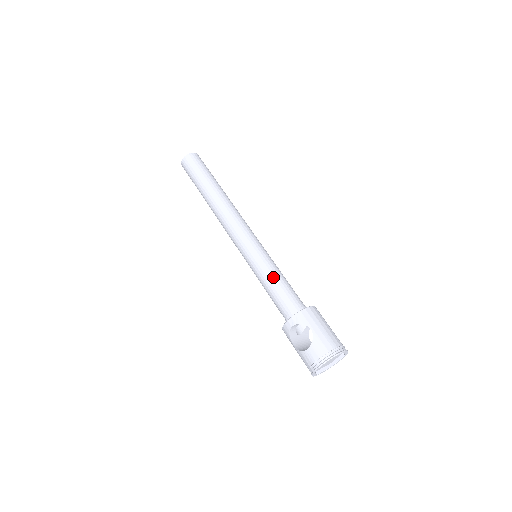
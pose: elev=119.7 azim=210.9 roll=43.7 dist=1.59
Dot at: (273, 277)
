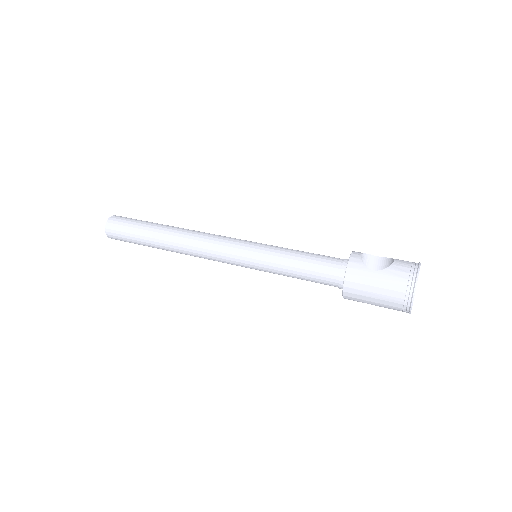
Dot at: (298, 250)
